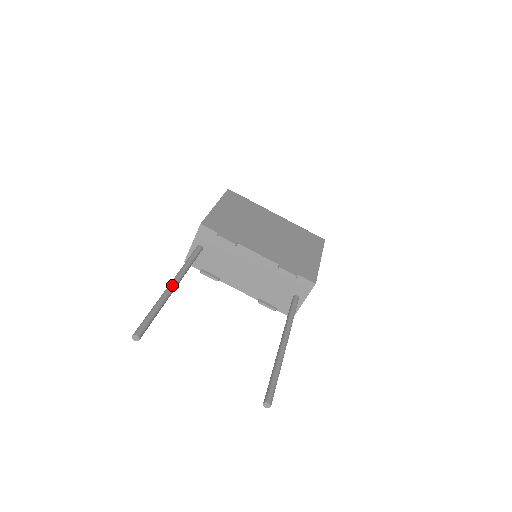
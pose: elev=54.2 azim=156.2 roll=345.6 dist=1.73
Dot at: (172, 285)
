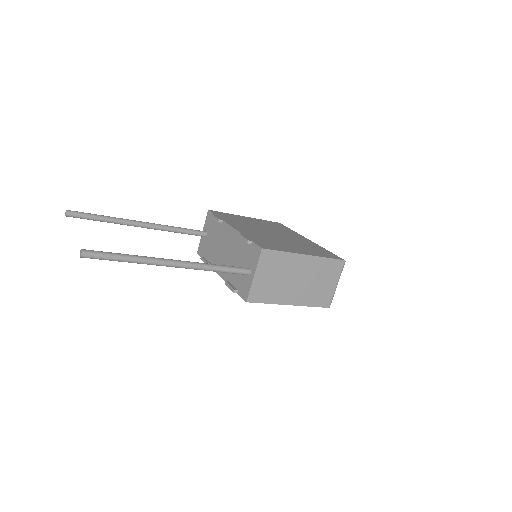
Dot at: (139, 221)
